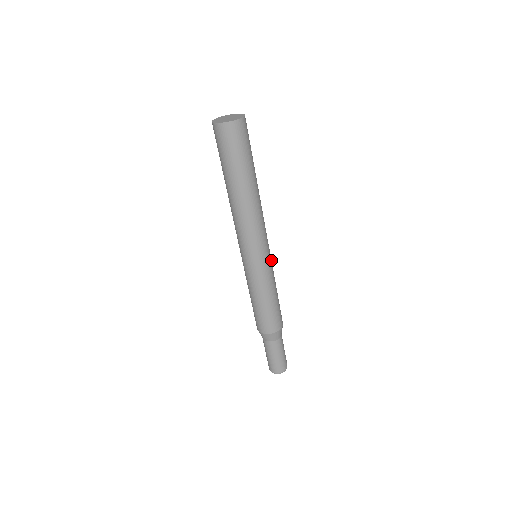
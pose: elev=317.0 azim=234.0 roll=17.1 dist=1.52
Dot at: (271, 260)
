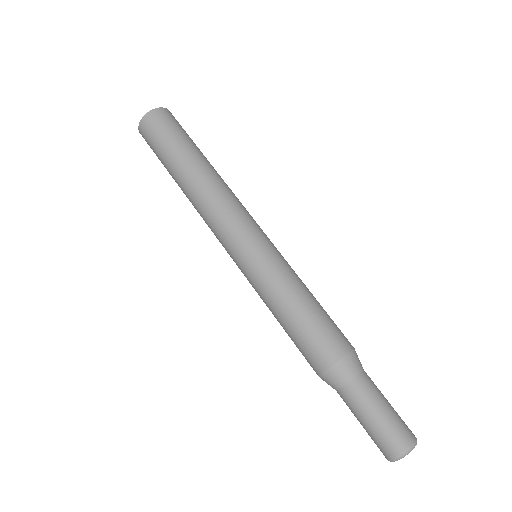
Dot at: (279, 252)
